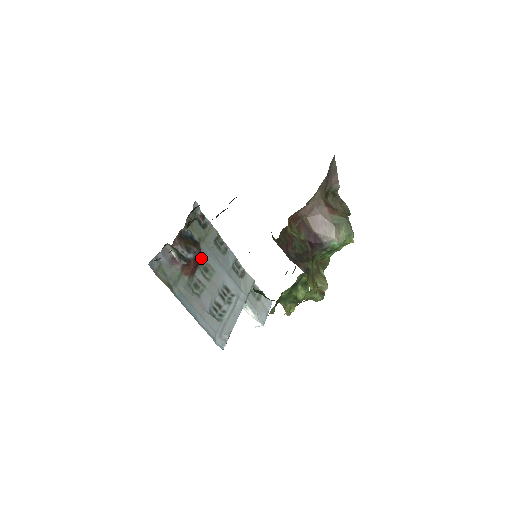
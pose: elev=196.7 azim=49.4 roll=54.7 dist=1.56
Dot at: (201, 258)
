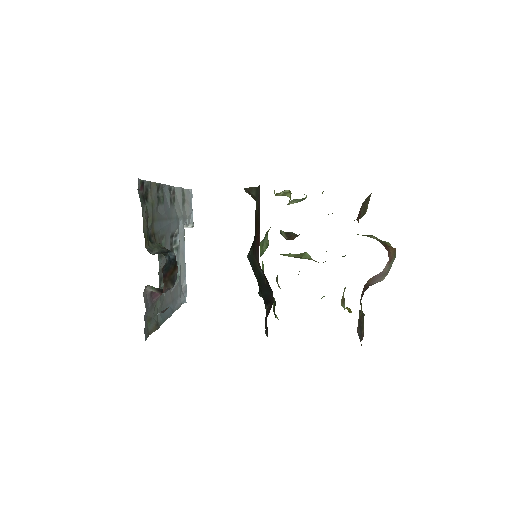
Dot at: occluded
